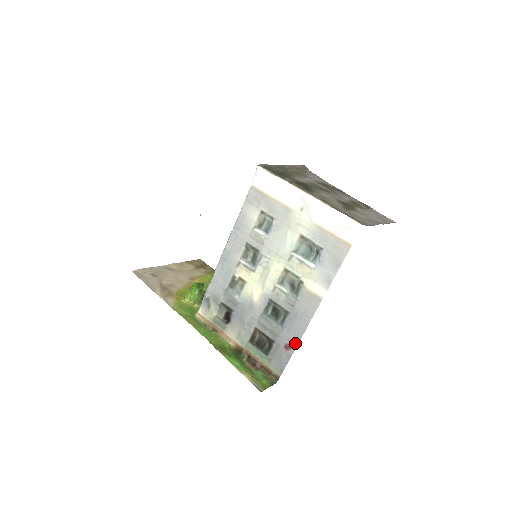
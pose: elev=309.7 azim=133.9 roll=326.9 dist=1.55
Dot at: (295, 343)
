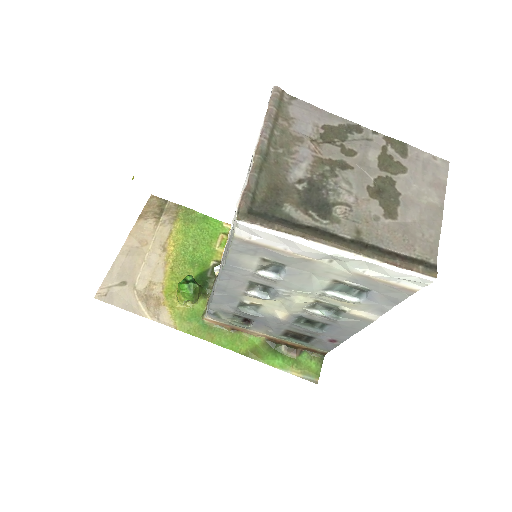
Dot at: (342, 340)
